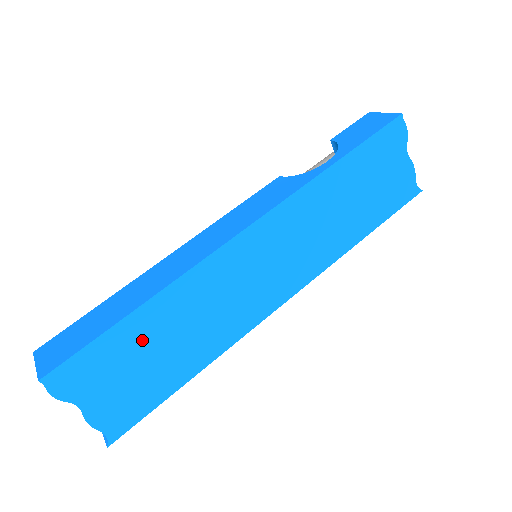
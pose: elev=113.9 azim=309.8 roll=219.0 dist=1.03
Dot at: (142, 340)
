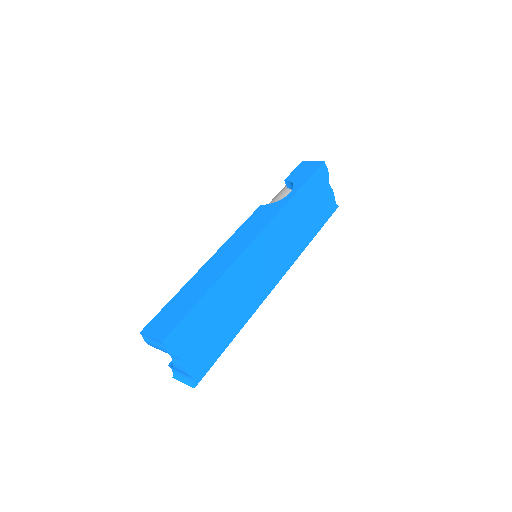
Dot at: (210, 312)
